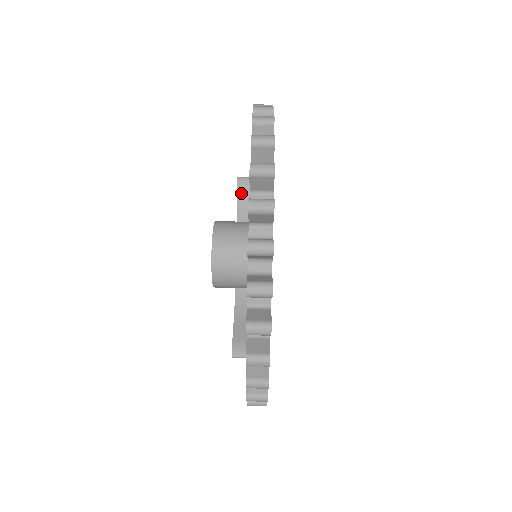
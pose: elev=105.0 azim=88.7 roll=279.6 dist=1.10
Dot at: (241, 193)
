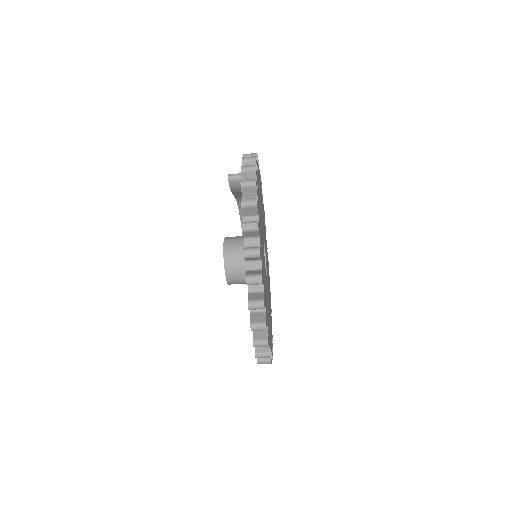
Dot at: (234, 189)
